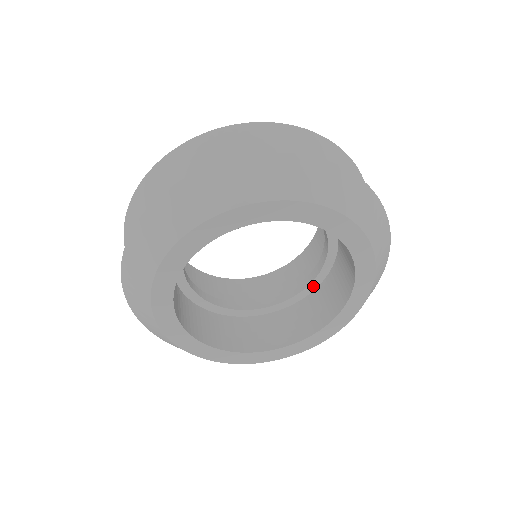
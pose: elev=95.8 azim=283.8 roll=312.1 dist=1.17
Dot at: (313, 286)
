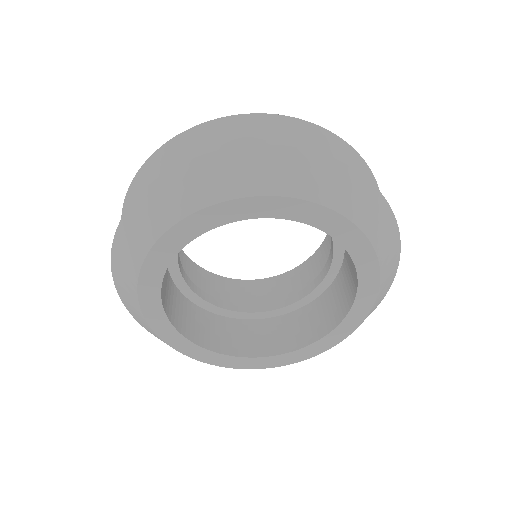
Dot at: (338, 257)
